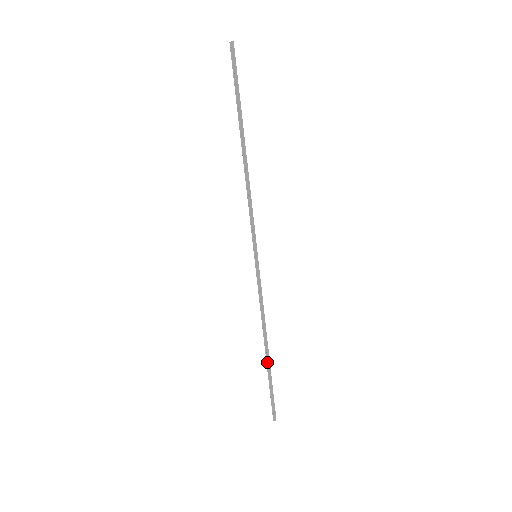
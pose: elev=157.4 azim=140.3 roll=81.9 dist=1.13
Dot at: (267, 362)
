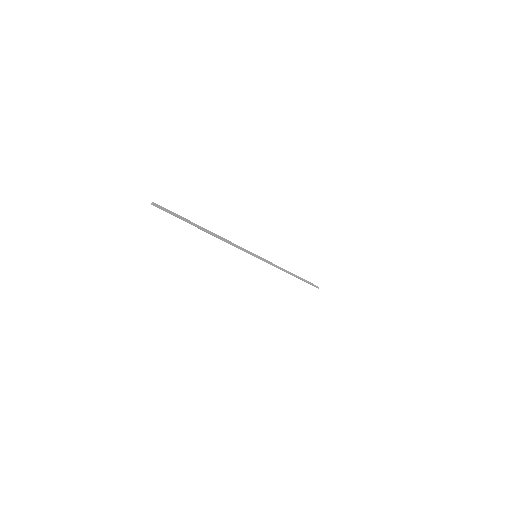
Dot at: occluded
